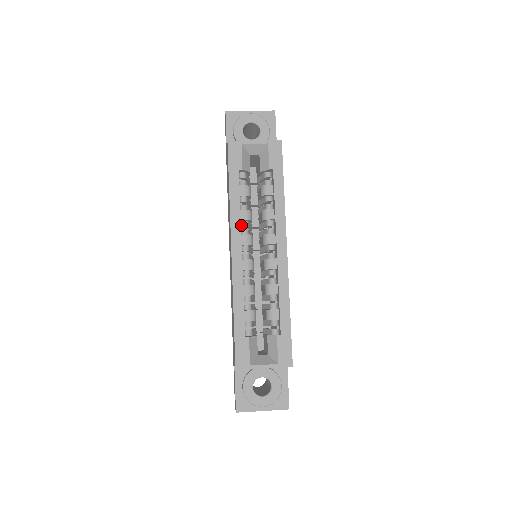
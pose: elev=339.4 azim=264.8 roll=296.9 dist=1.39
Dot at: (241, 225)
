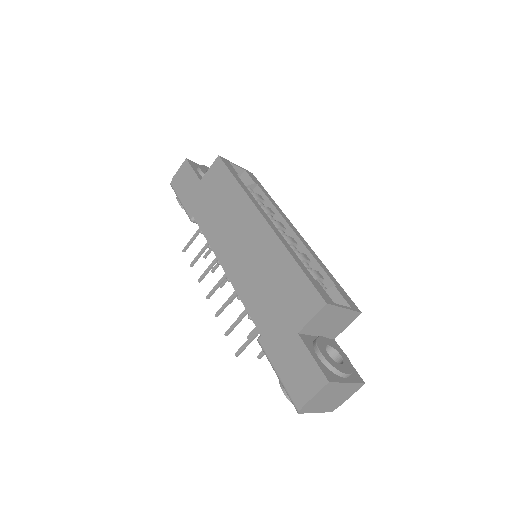
Dot at: occluded
